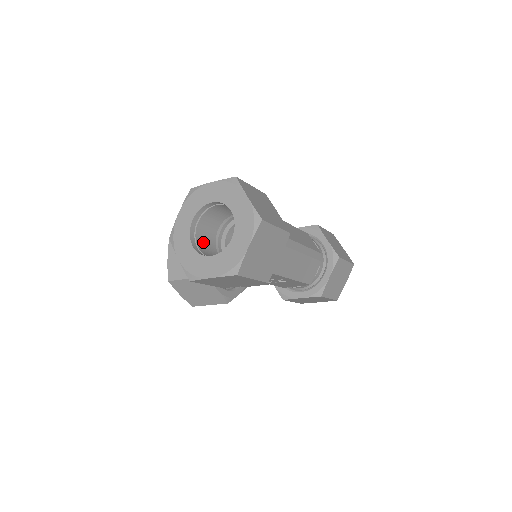
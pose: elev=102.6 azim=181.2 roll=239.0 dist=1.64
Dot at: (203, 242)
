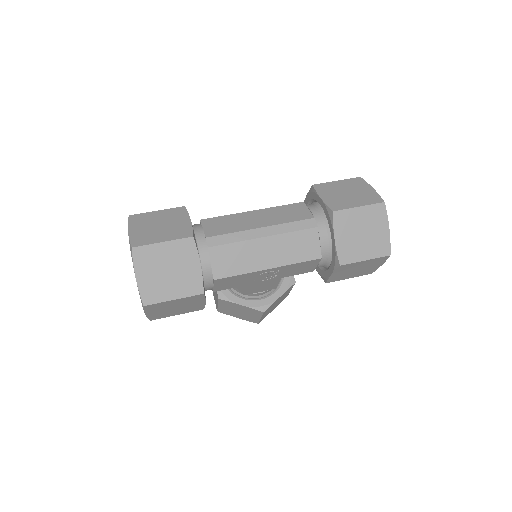
Dot at: occluded
